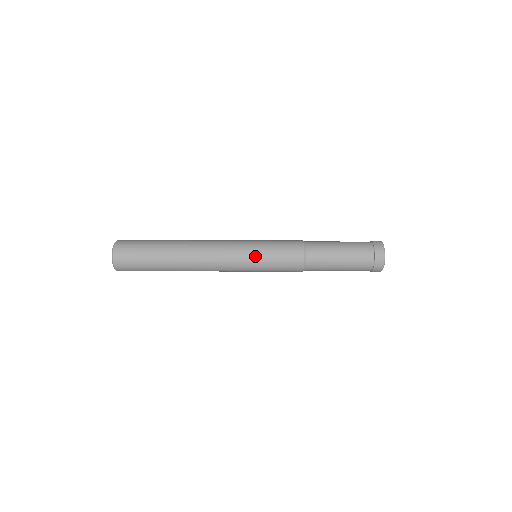
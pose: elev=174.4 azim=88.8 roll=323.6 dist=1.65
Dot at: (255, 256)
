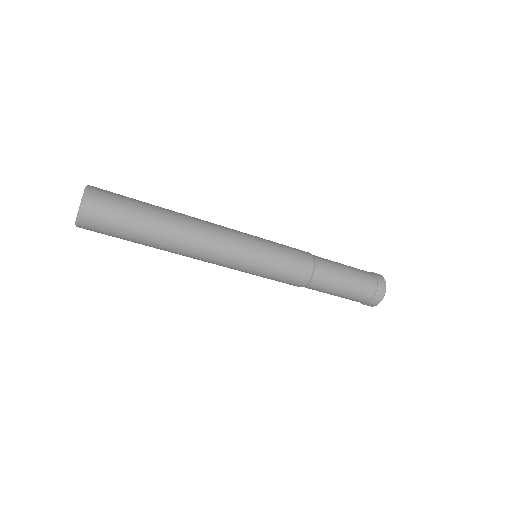
Dot at: (264, 250)
